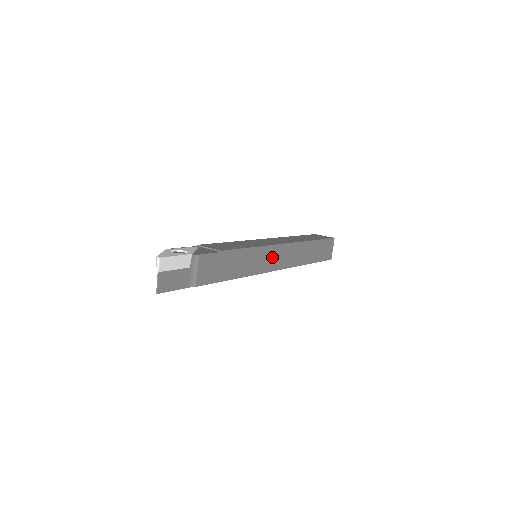
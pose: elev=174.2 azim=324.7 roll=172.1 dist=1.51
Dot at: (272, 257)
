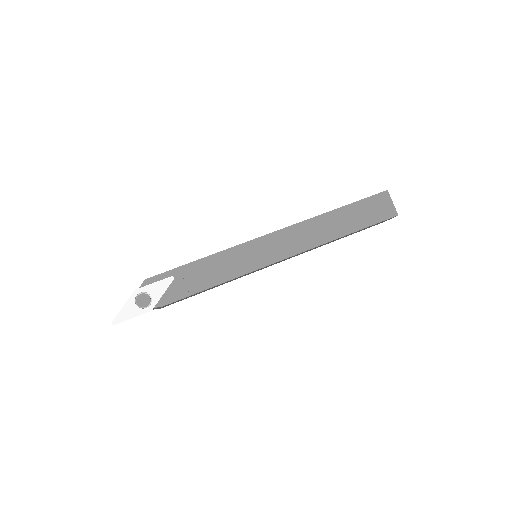
Dot at: (270, 265)
